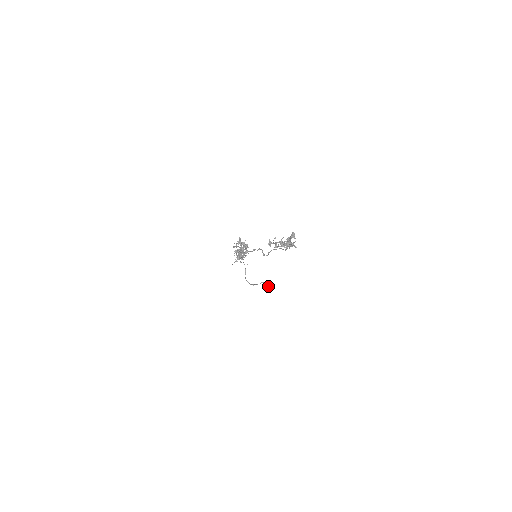
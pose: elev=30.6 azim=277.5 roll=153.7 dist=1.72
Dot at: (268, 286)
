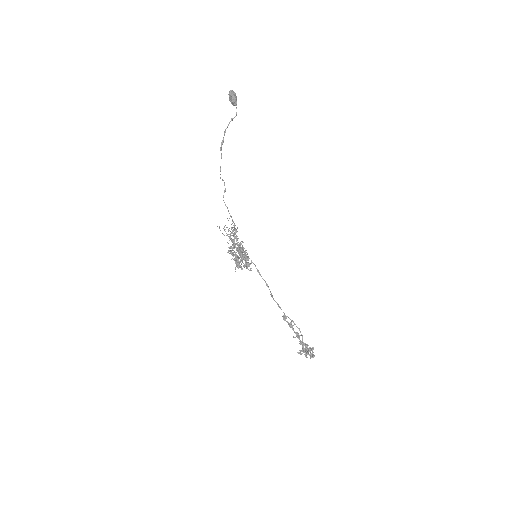
Dot at: (235, 101)
